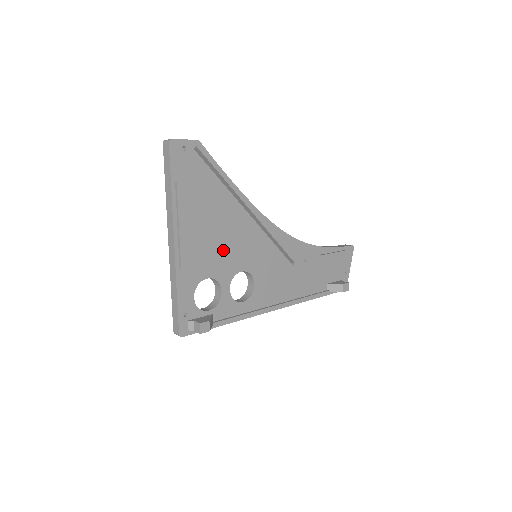
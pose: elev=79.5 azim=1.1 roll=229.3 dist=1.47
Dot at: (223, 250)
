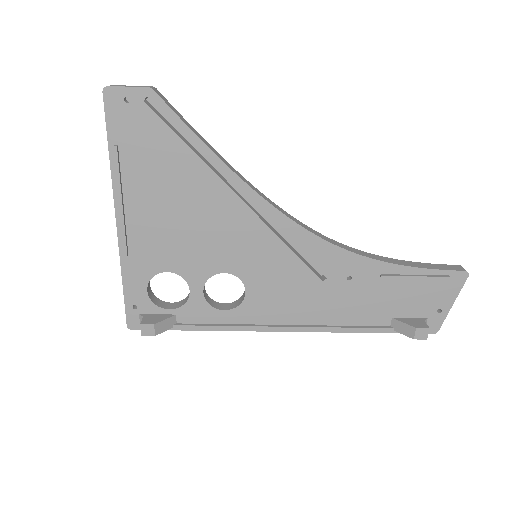
Dot at: (193, 241)
